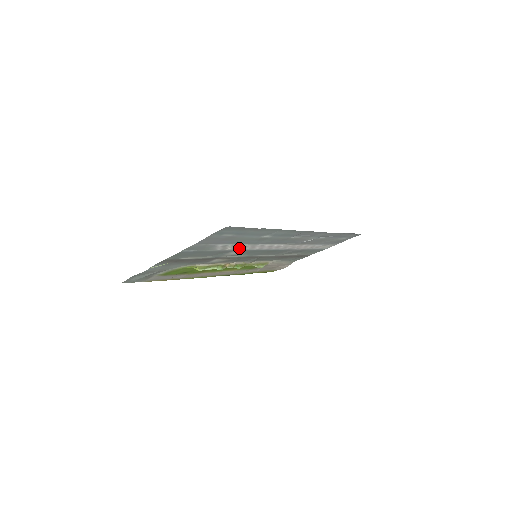
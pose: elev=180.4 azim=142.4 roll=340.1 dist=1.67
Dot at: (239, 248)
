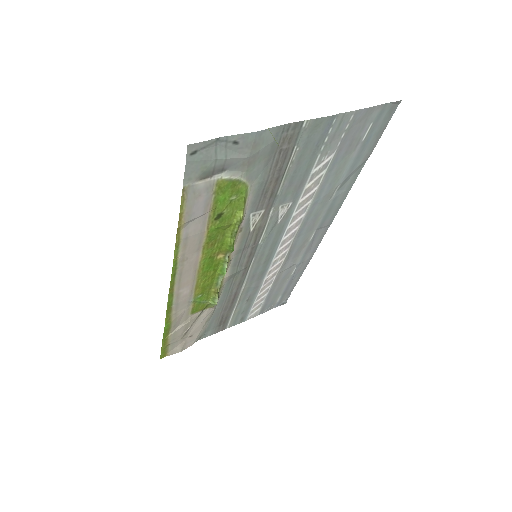
Dot at: (303, 198)
